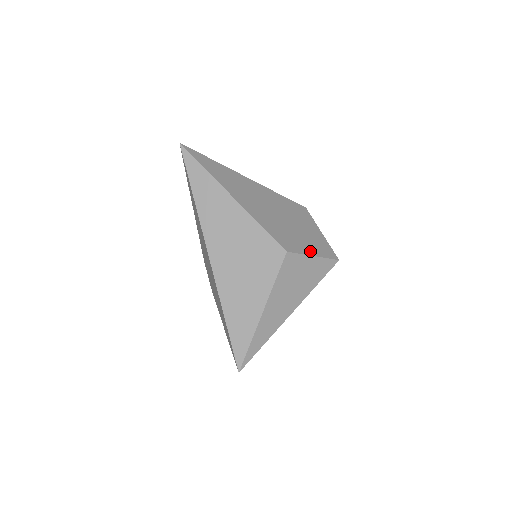
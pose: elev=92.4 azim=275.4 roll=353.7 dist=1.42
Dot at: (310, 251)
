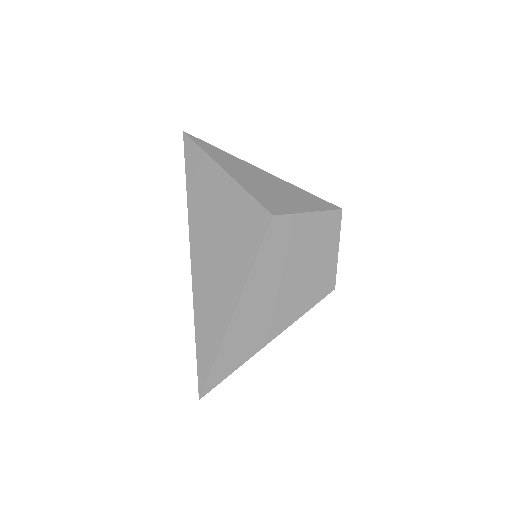
Dot at: (333, 252)
